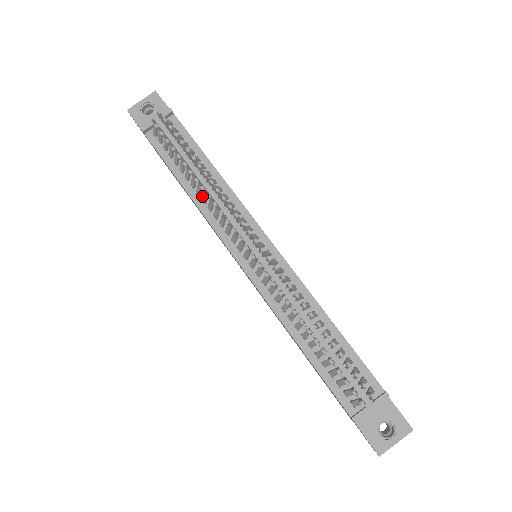
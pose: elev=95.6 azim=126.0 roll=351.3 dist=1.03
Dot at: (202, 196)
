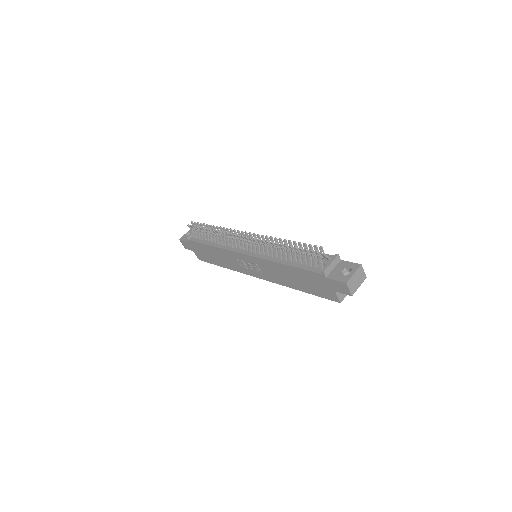
Dot at: occluded
